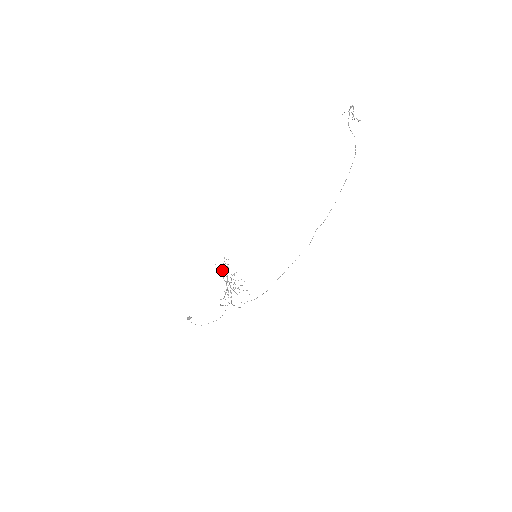
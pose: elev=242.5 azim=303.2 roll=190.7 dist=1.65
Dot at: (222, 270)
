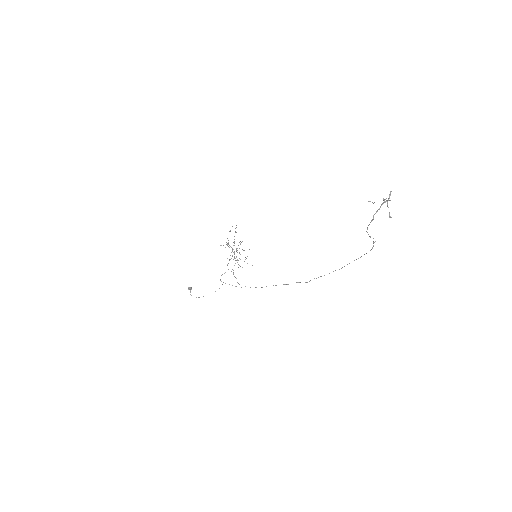
Dot at: occluded
